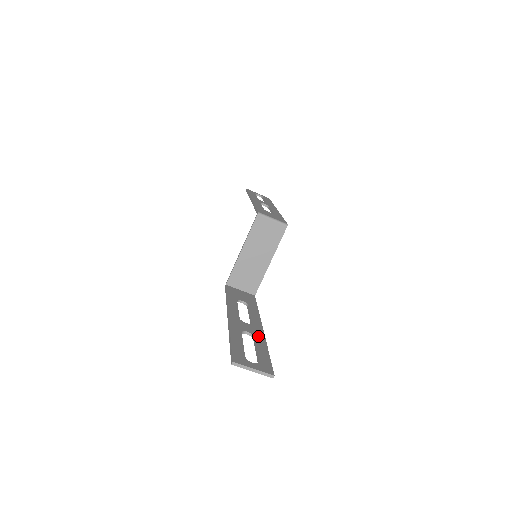
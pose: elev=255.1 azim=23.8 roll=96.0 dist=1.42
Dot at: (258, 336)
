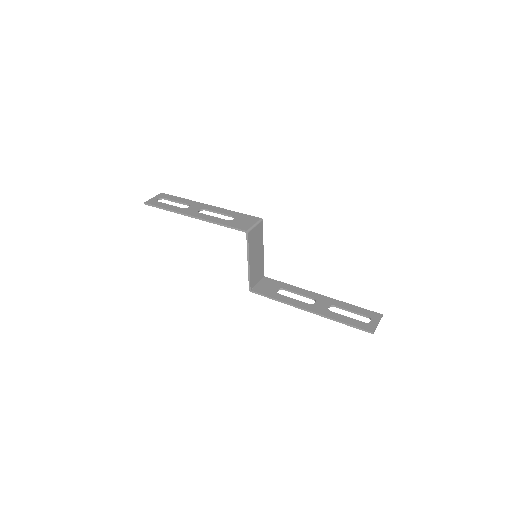
Dot at: (333, 303)
